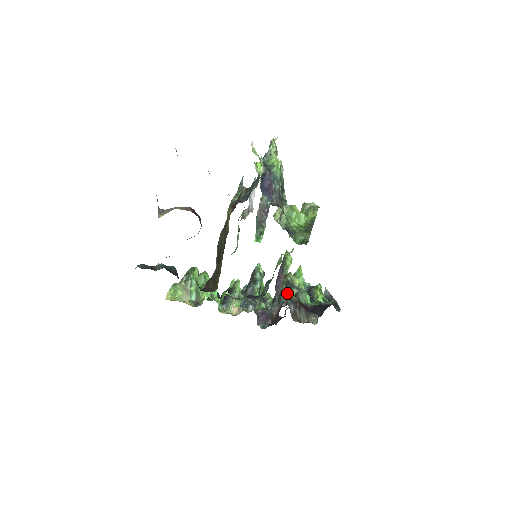
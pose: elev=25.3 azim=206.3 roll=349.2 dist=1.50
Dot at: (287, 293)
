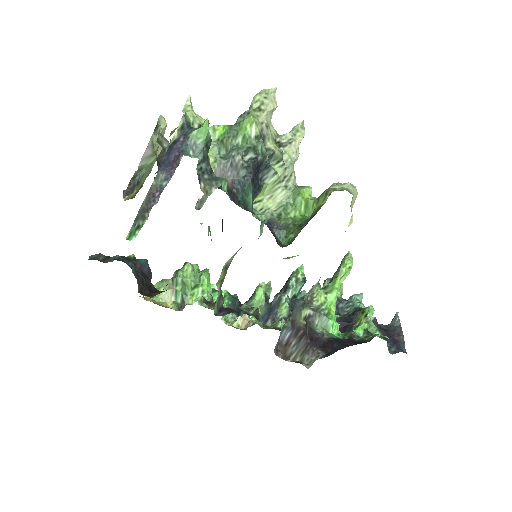
Dot at: (290, 313)
